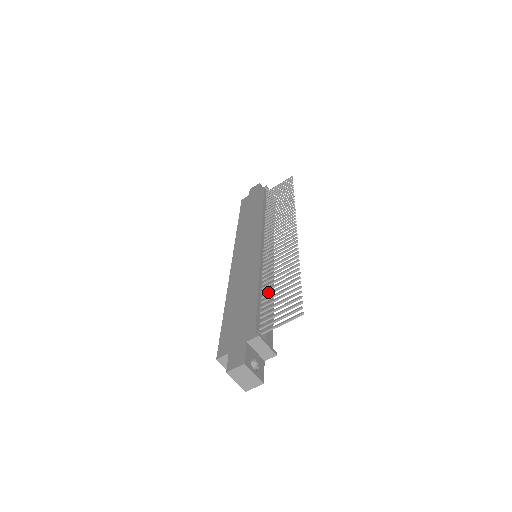
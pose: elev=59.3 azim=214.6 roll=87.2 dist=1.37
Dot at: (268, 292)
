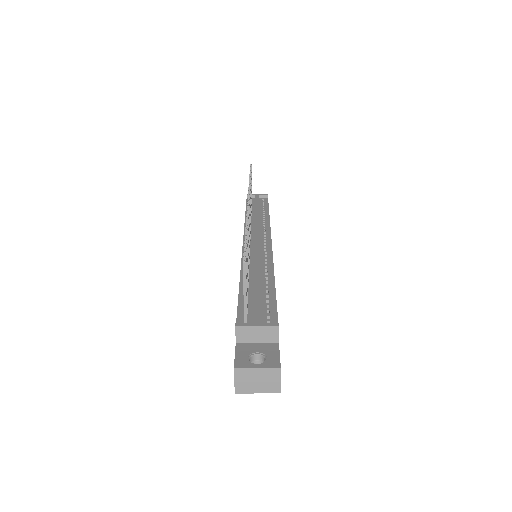
Dot at: (255, 276)
